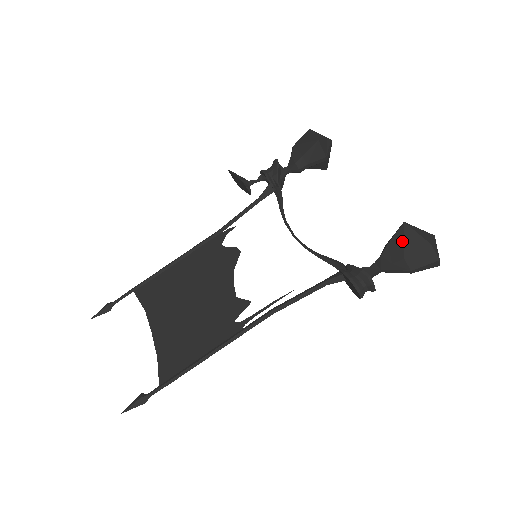
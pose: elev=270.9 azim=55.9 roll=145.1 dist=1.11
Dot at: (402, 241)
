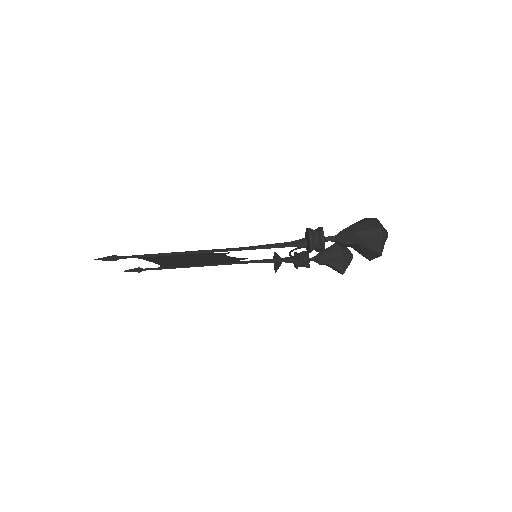
Dot at: (358, 221)
